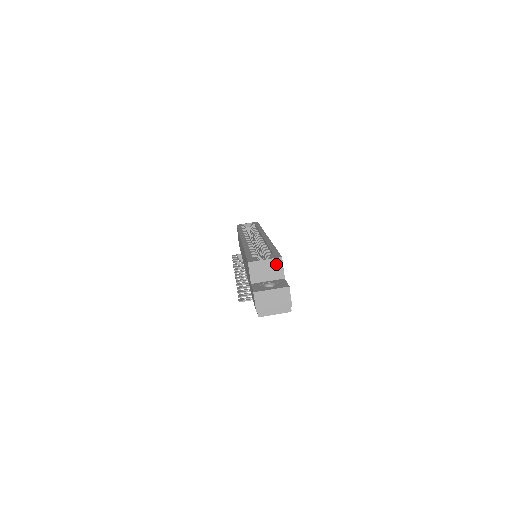
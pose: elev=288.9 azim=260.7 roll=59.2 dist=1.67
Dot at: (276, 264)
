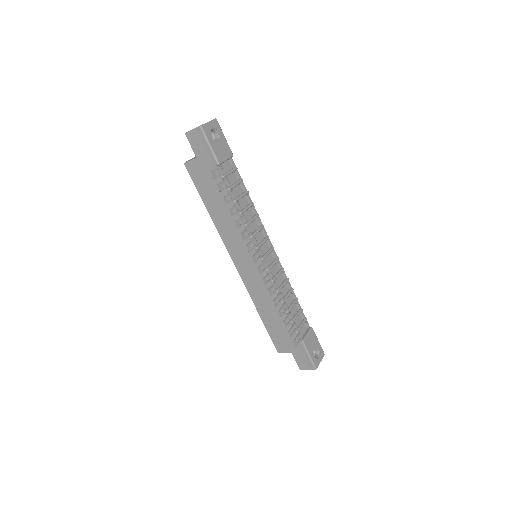
Dot at: occluded
